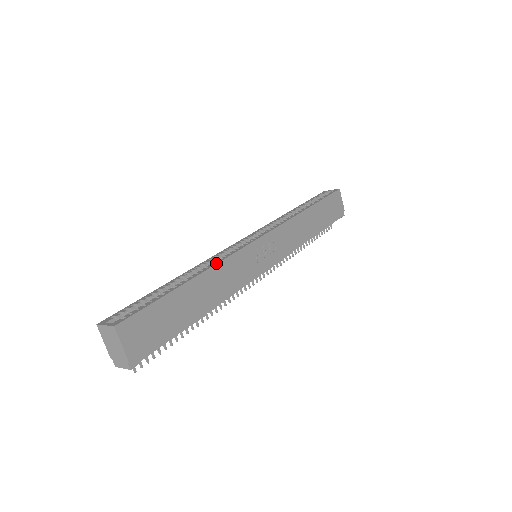
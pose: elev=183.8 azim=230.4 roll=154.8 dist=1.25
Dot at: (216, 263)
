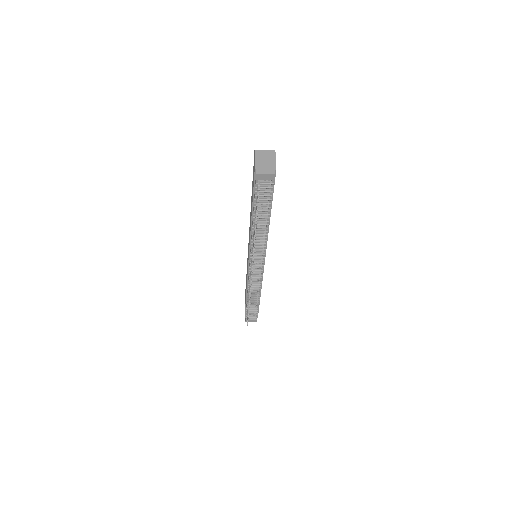
Dot at: occluded
